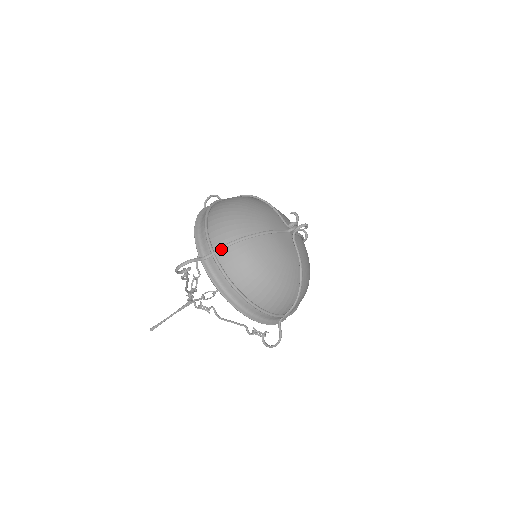
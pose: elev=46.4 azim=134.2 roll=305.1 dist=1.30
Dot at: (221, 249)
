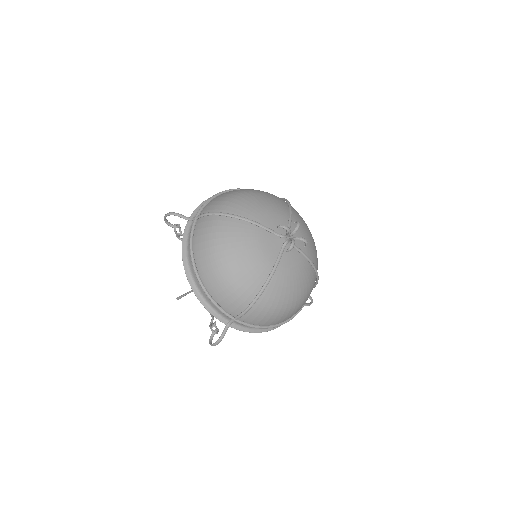
Dot at: (241, 316)
